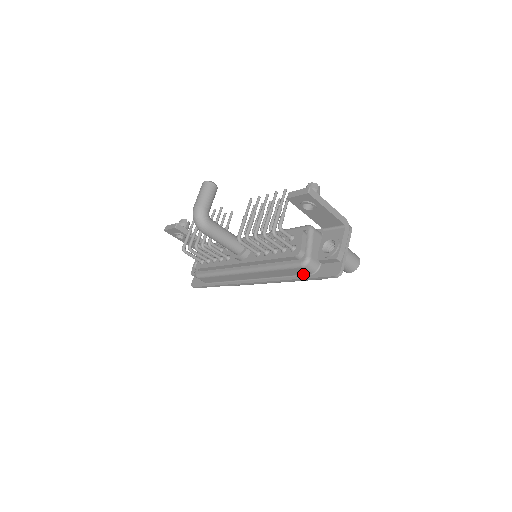
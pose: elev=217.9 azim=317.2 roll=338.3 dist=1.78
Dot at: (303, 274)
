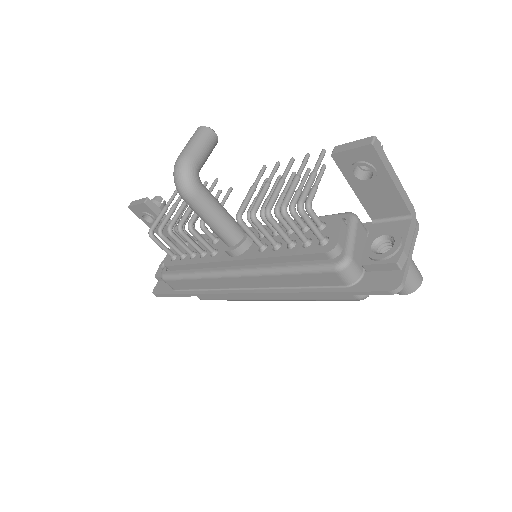
Dot at: (332, 285)
